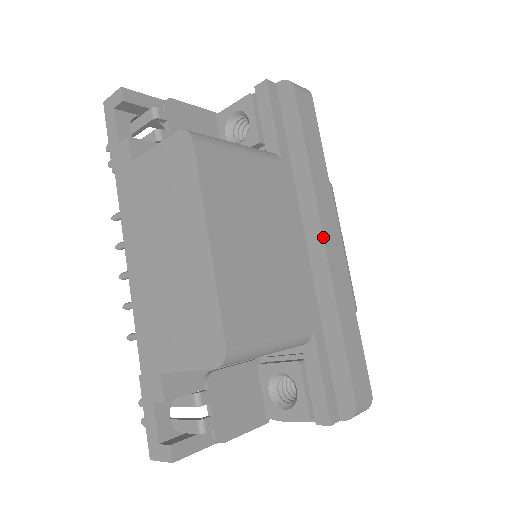
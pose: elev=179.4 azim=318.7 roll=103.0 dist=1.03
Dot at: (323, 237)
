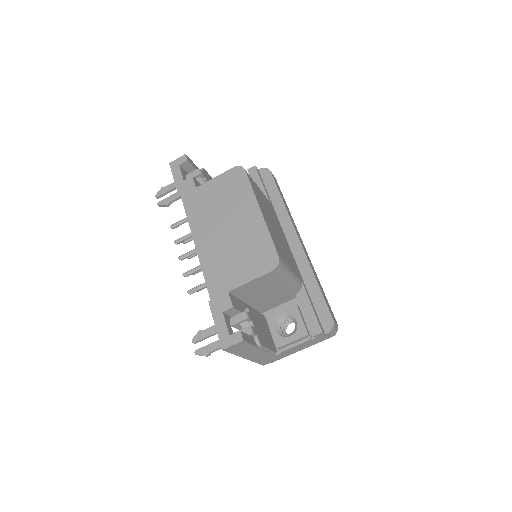
Dot at: (298, 238)
